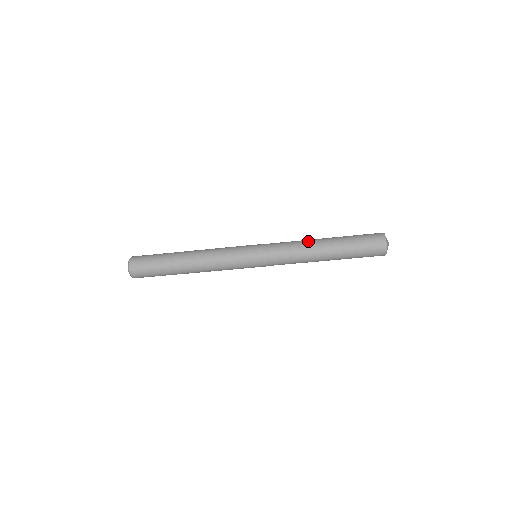
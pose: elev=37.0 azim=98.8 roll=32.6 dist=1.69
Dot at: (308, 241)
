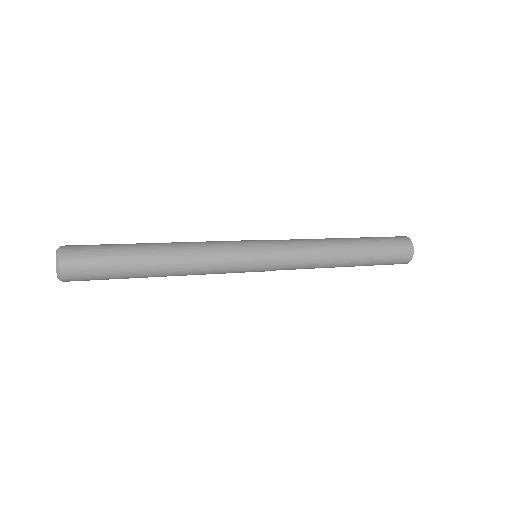
Dot at: (330, 250)
